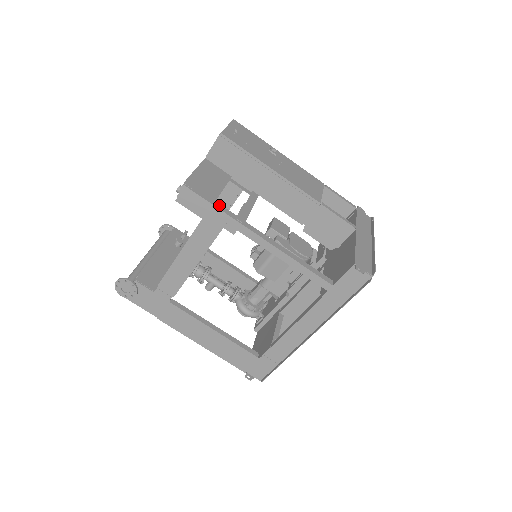
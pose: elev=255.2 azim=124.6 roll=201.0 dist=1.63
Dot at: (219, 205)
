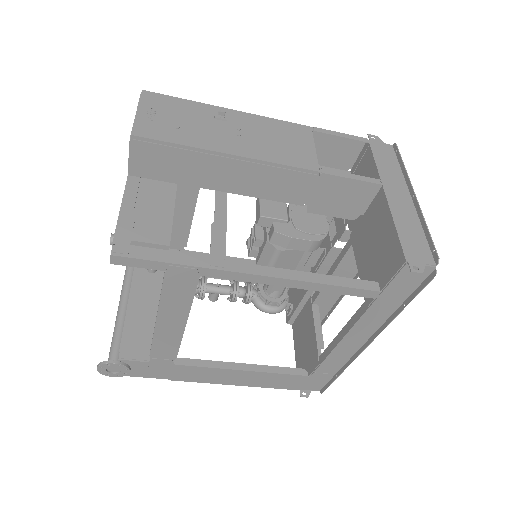
Dot at: (177, 257)
